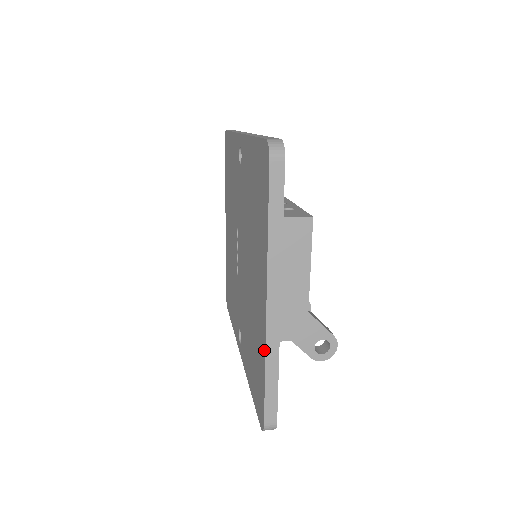
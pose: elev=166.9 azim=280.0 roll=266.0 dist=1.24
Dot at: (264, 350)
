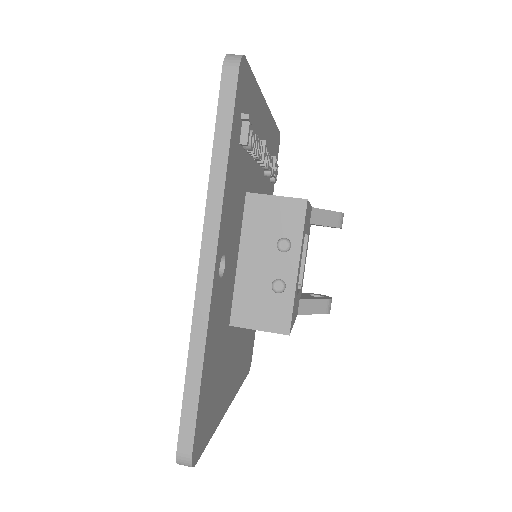
Dot at: occluded
